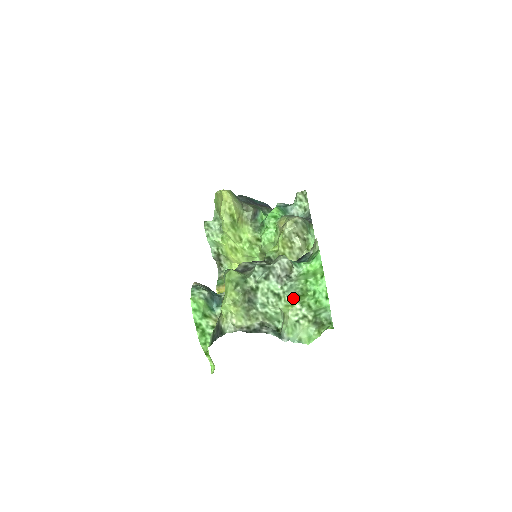
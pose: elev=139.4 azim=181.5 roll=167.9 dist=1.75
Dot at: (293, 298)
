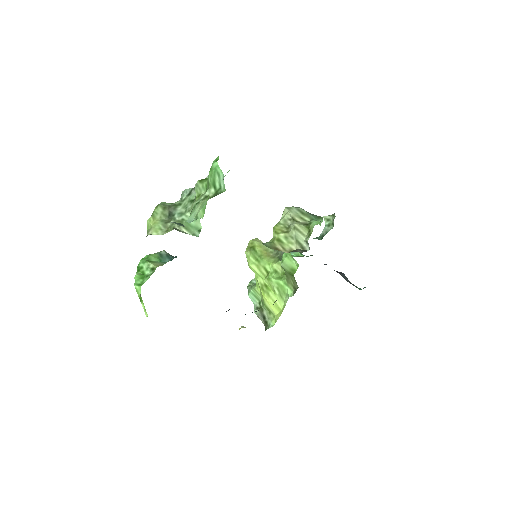
Dot at: (196, 186)
